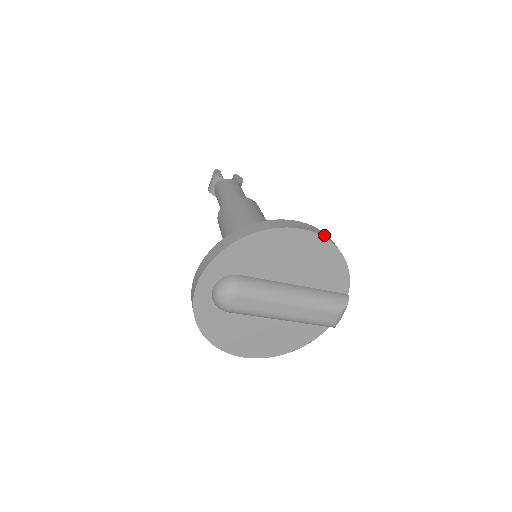
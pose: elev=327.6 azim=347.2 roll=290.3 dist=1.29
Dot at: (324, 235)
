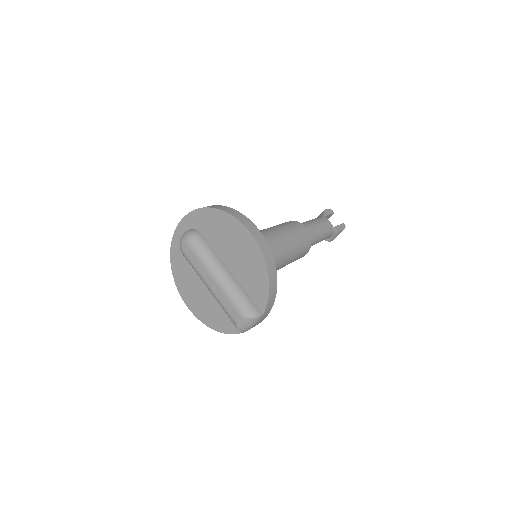
Dot at: (265, 249)
